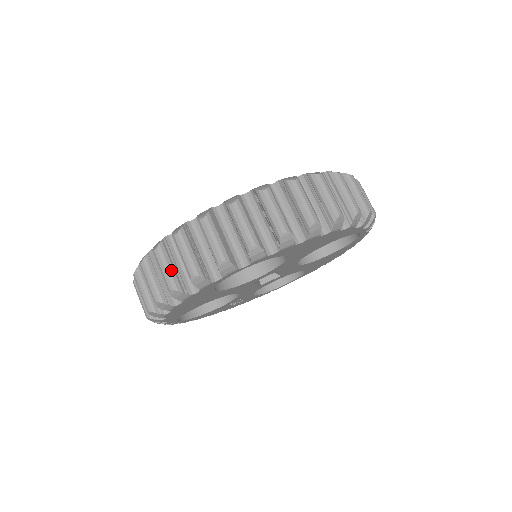
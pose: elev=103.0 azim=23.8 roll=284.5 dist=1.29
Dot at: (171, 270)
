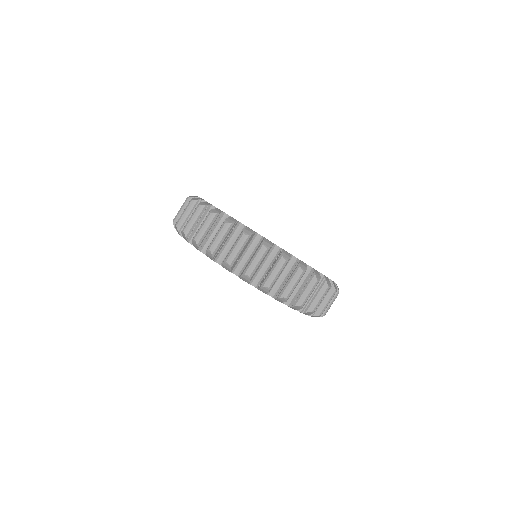
Dot at: (185, 217)
